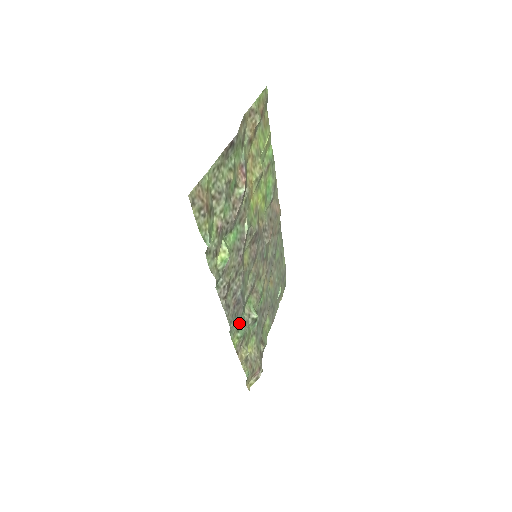
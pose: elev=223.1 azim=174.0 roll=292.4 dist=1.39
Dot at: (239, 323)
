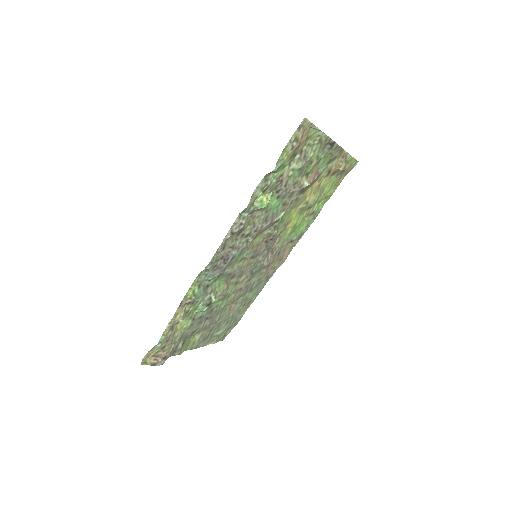
Dot at: (206, 282)
